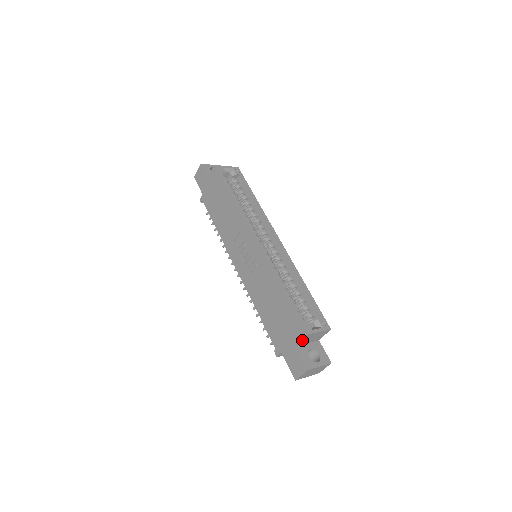
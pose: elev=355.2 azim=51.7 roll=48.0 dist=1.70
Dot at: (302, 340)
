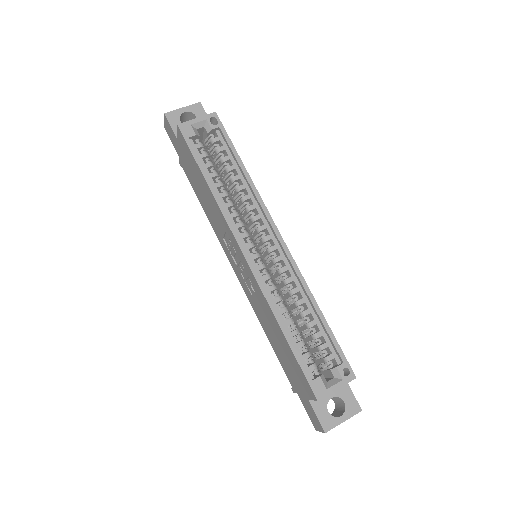
Dot at: occluded
